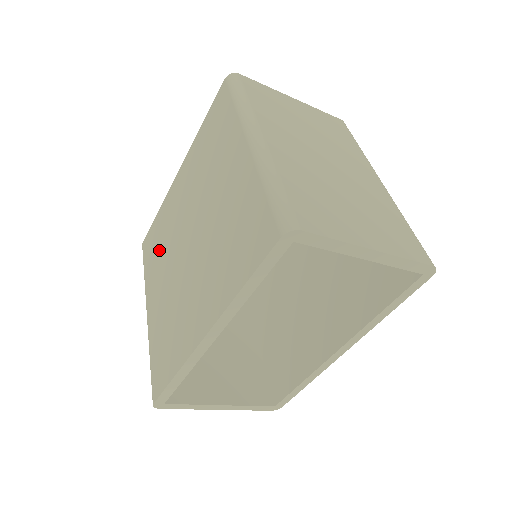
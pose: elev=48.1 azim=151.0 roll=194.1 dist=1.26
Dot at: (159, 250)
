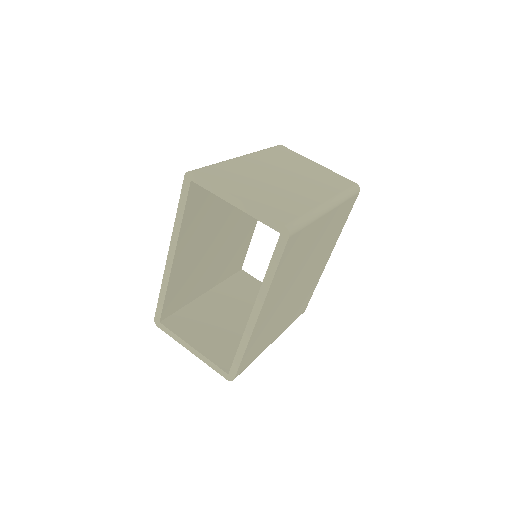
Dot at: occluded
